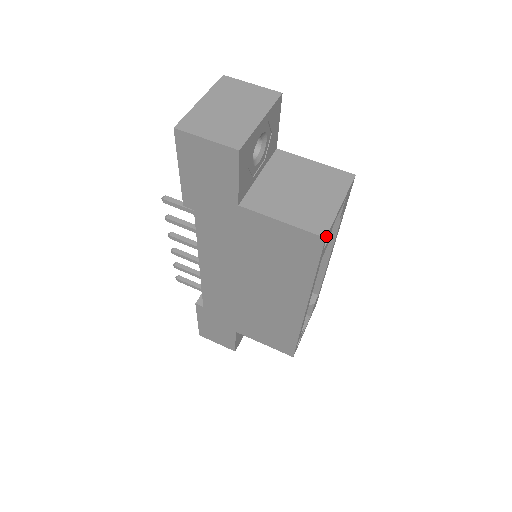
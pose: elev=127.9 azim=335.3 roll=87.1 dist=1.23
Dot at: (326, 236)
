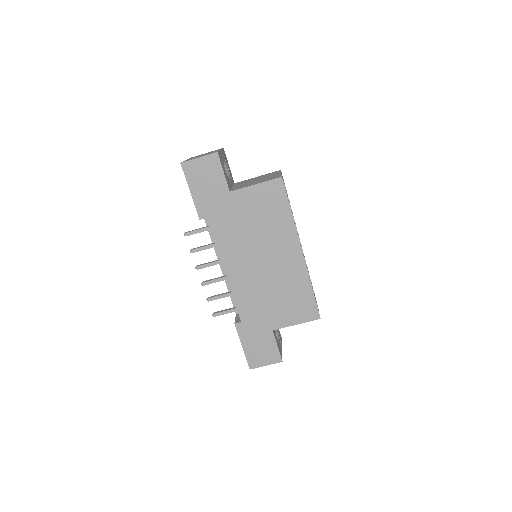
Dot at: (281, 176)
